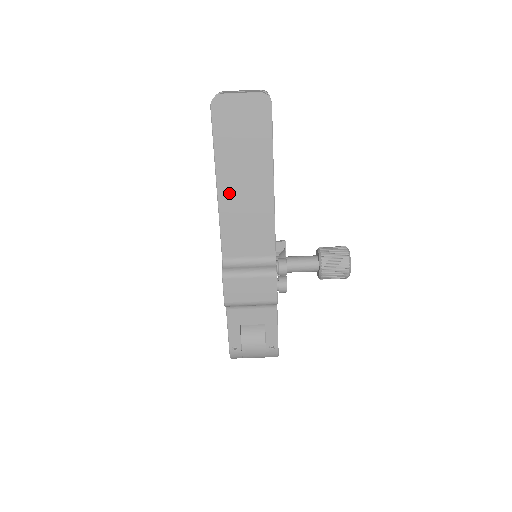
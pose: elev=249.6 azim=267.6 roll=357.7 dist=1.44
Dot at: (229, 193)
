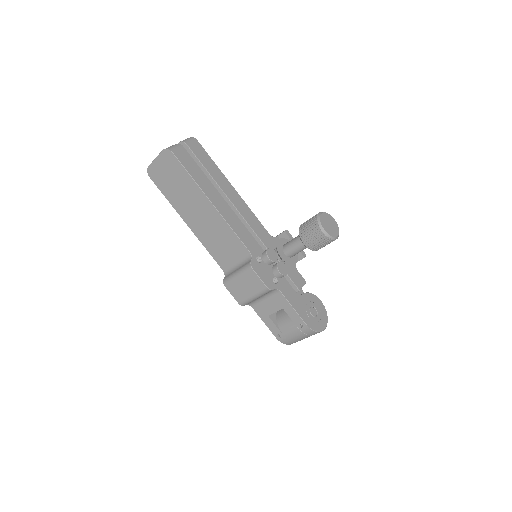
Dot at: (195, 224)
